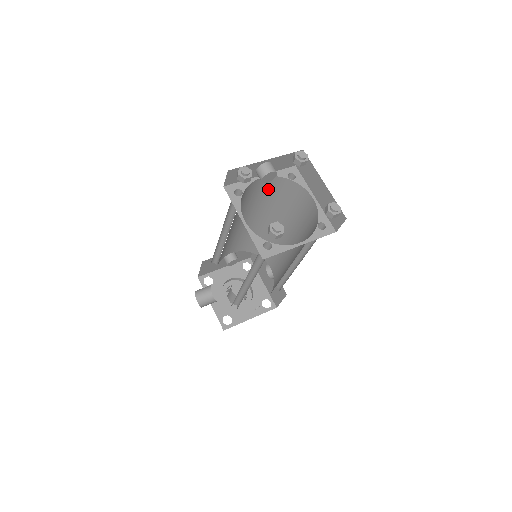
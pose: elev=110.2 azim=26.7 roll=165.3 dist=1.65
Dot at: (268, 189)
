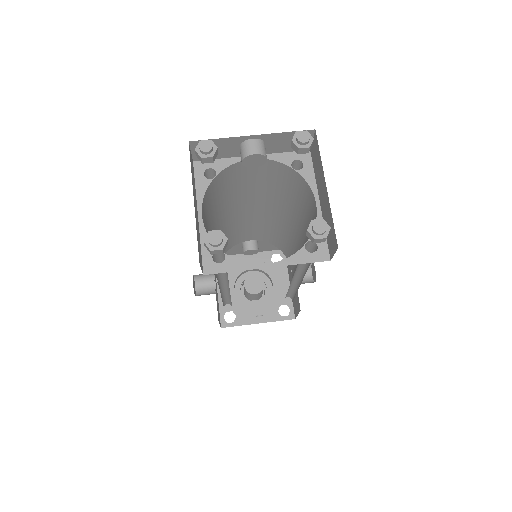
Dot at: (269, 175)
